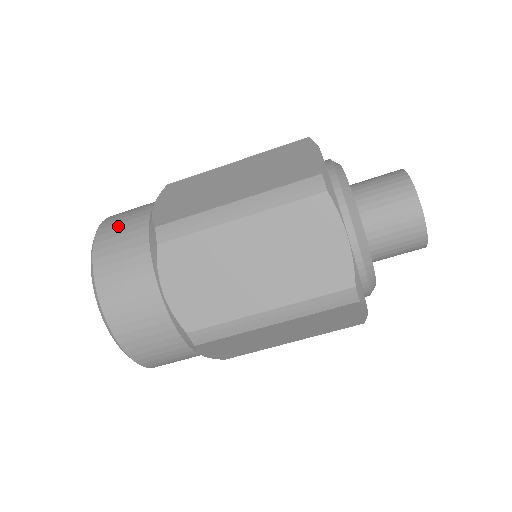
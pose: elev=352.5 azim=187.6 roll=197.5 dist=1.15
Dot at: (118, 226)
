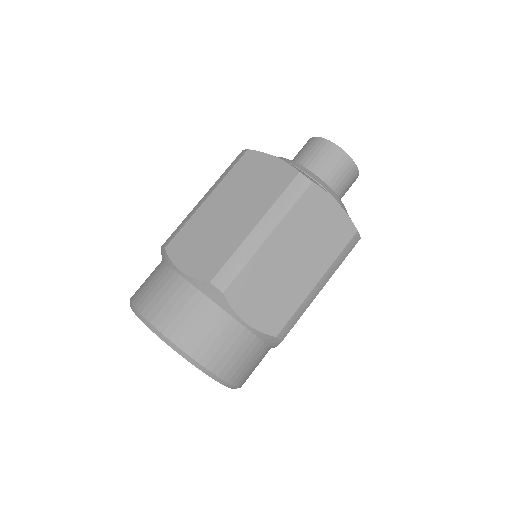
Dot at: occluded
